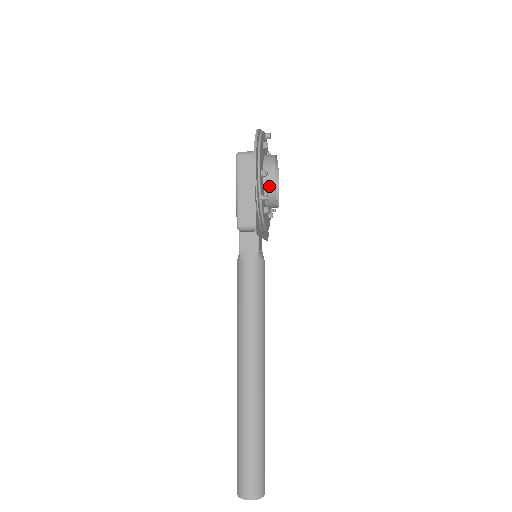
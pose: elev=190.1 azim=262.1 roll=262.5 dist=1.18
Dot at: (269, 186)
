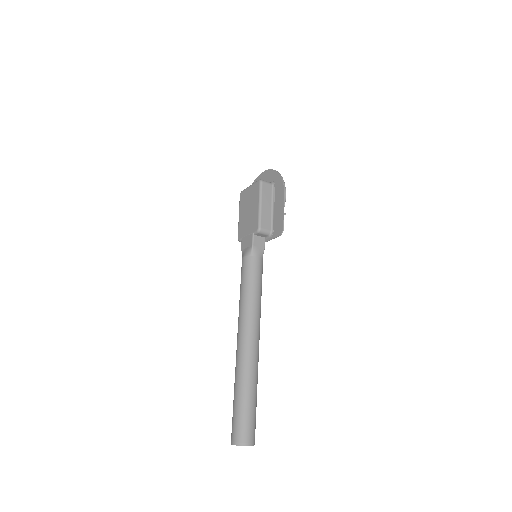
Dot at: occluded
